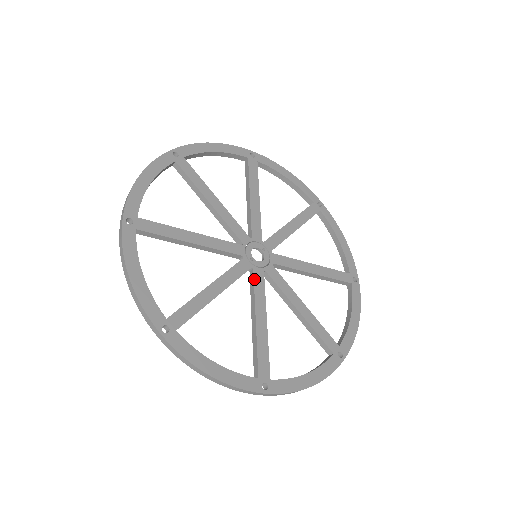
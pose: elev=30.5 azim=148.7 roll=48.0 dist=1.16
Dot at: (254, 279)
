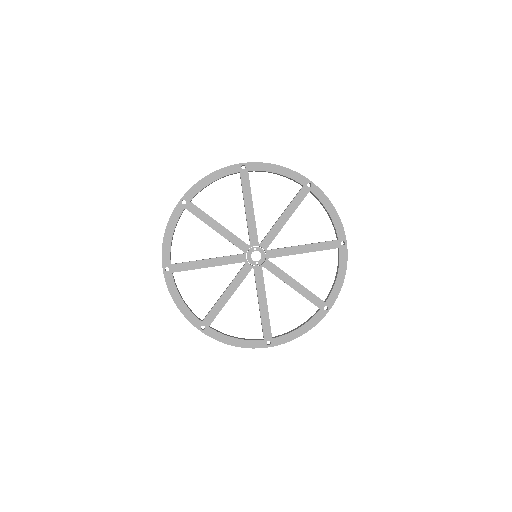
Dot at: occluded
